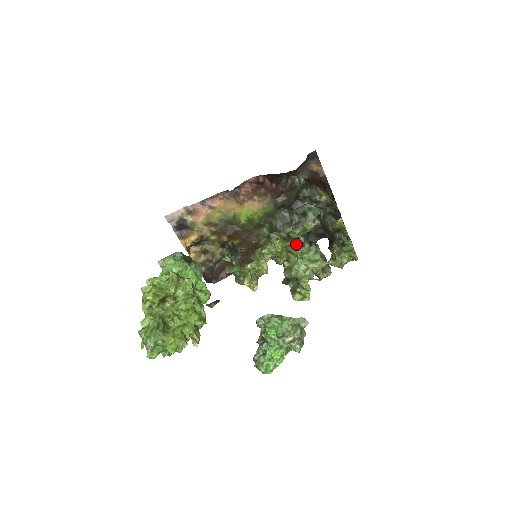
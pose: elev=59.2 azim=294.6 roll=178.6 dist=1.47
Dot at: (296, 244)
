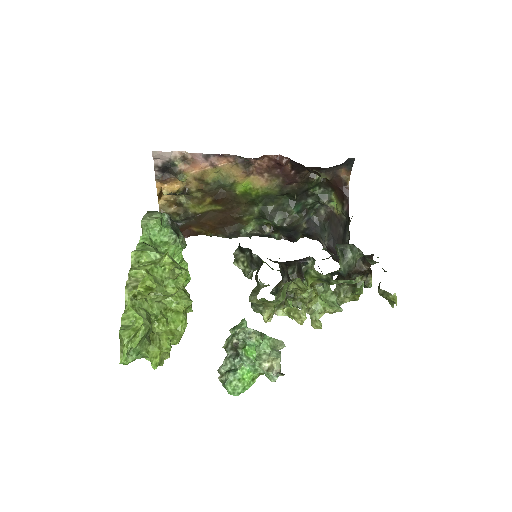
Dot at: occluded
